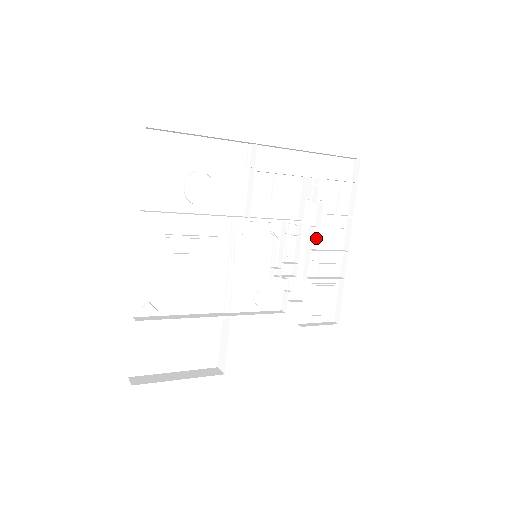
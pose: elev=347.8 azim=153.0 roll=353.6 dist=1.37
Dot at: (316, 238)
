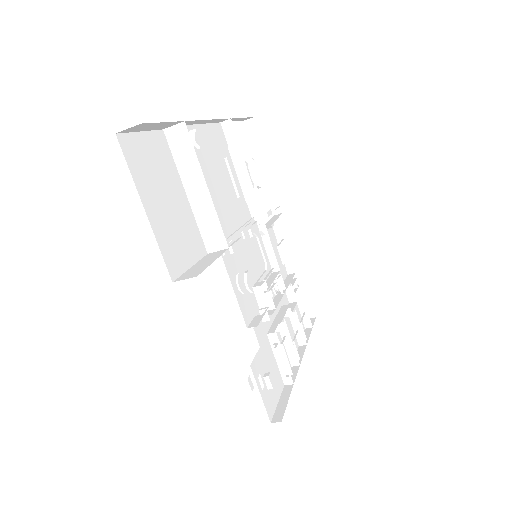
Dot at: occluded
